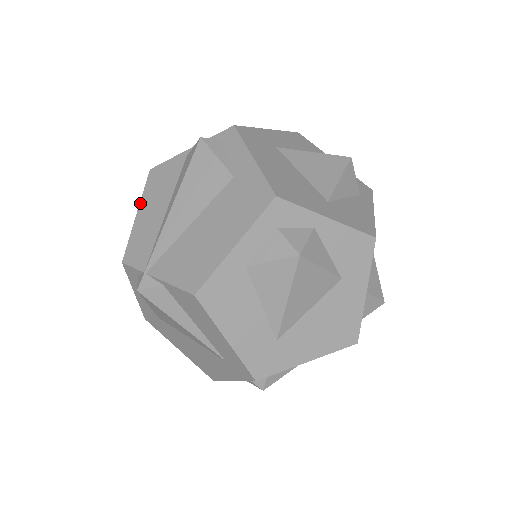
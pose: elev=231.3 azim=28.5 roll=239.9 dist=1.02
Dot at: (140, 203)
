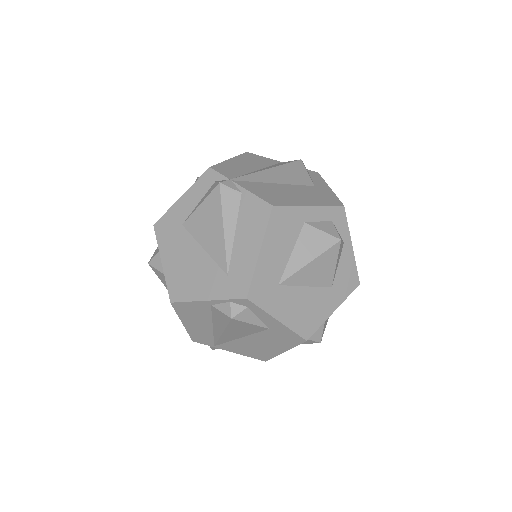
Dot at: (235, 157)
